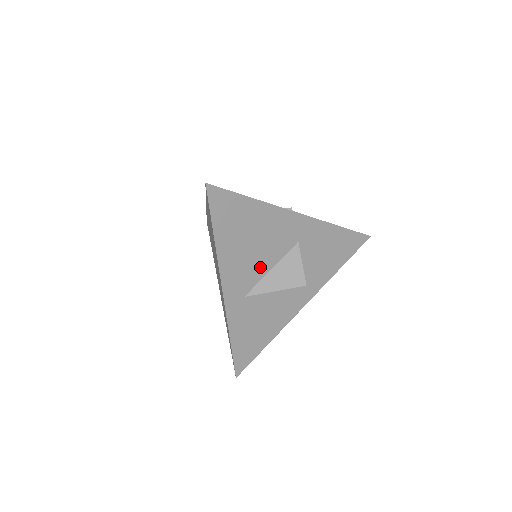
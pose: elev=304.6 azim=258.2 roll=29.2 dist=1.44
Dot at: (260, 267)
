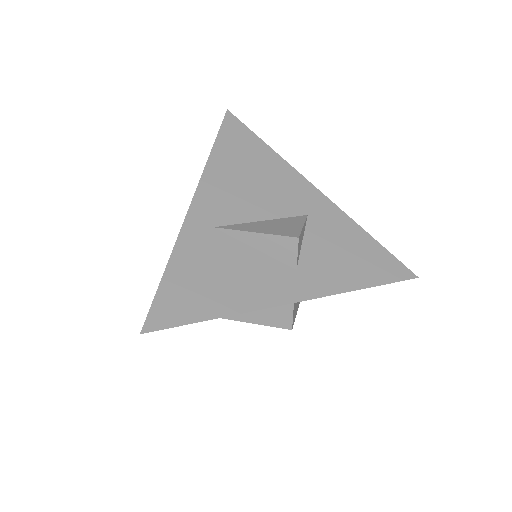
Dot at: (249, 210)
